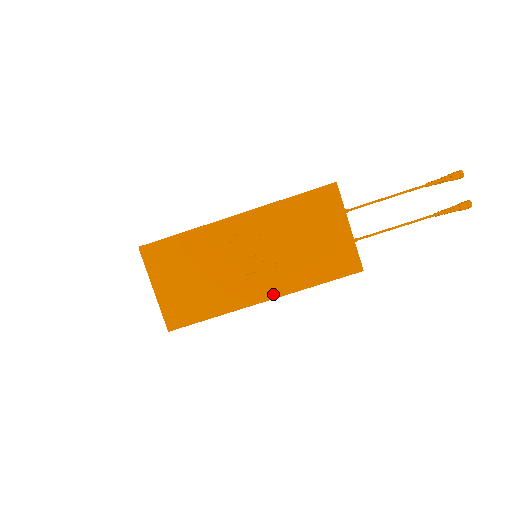
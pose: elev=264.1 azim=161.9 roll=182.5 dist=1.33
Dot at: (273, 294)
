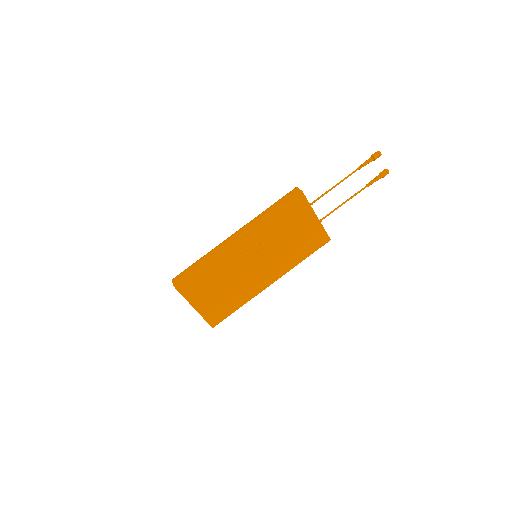
Dot at: (277, 277)
